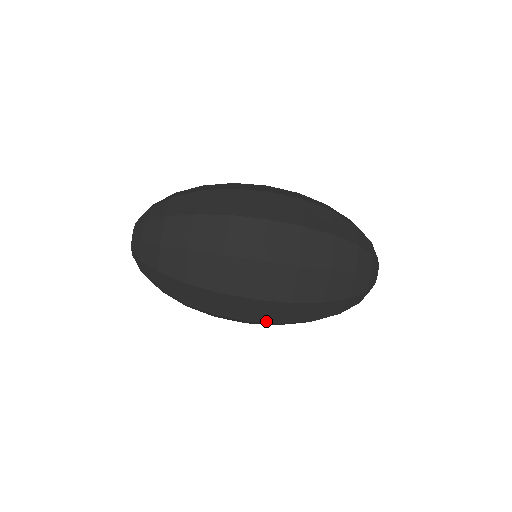
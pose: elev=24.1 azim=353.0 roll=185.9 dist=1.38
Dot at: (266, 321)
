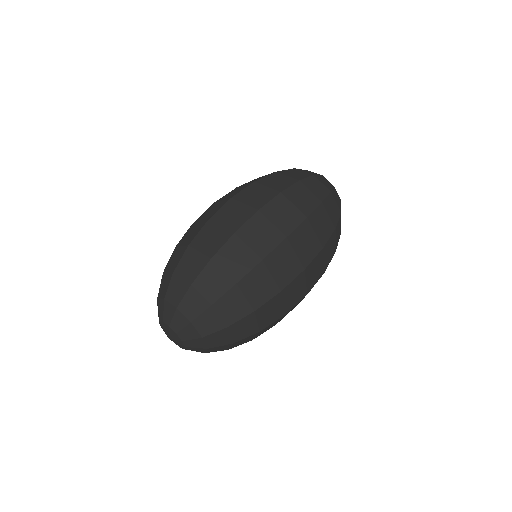
Dot at: (316, 282)
